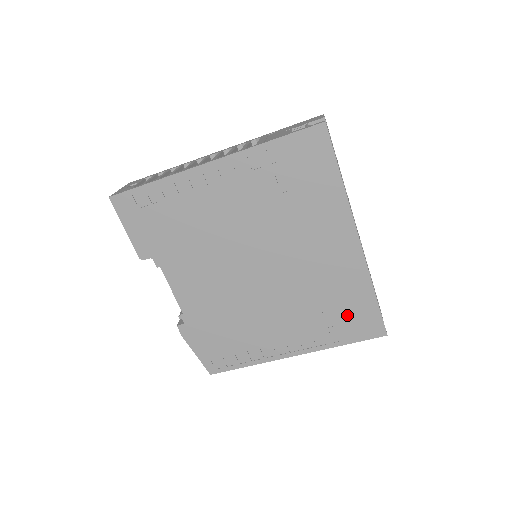
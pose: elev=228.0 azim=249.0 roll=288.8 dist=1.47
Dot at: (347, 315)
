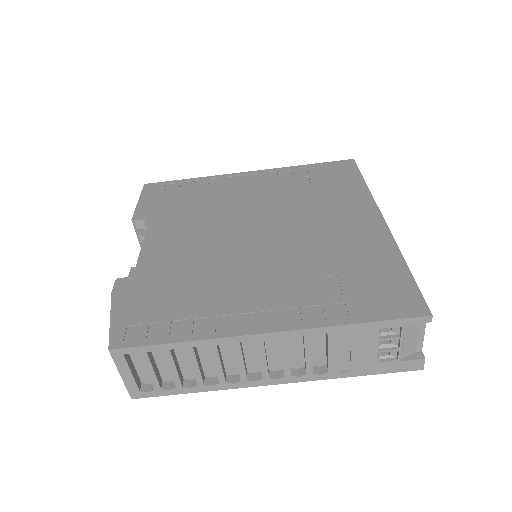
Dot at: (365, 284)
